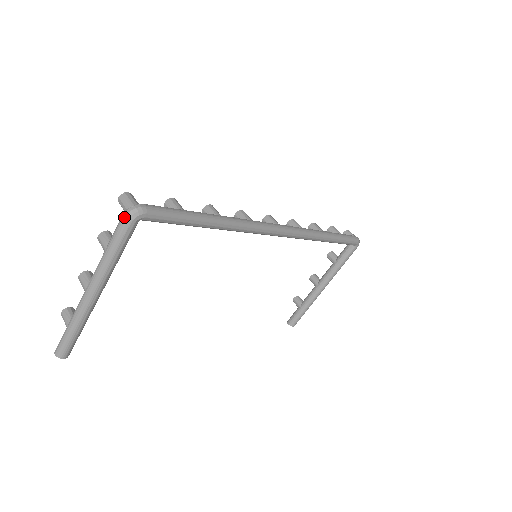
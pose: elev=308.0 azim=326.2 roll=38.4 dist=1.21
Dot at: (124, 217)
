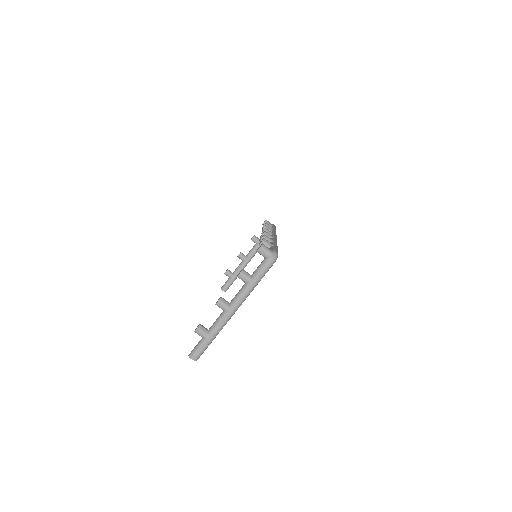
Dot at: (270, 262)
